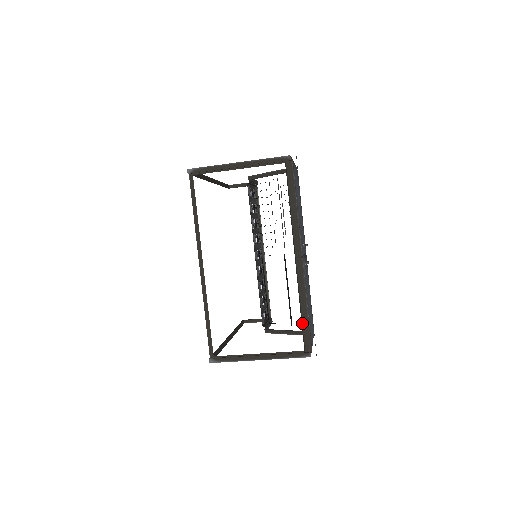
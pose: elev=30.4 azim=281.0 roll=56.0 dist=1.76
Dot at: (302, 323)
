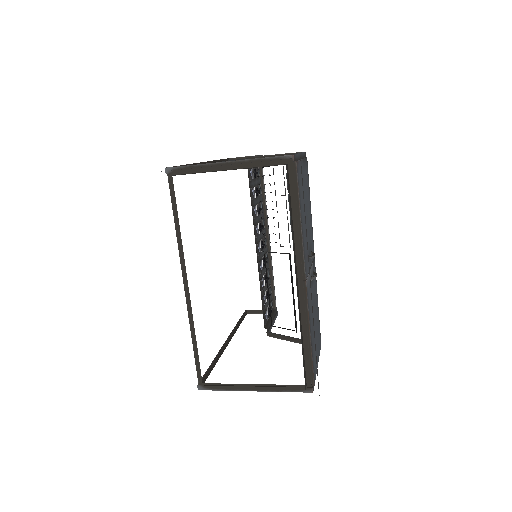
Dot at: (304, 355)
